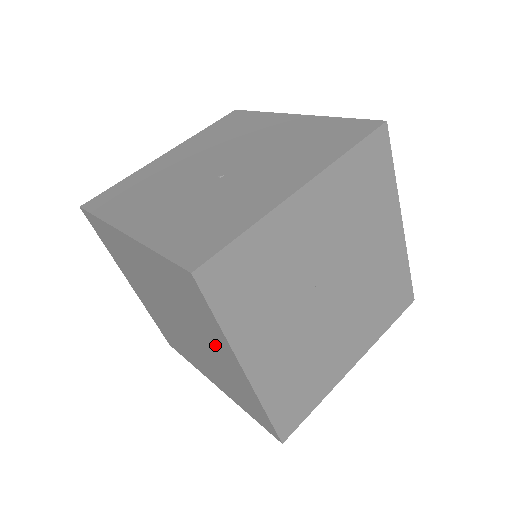
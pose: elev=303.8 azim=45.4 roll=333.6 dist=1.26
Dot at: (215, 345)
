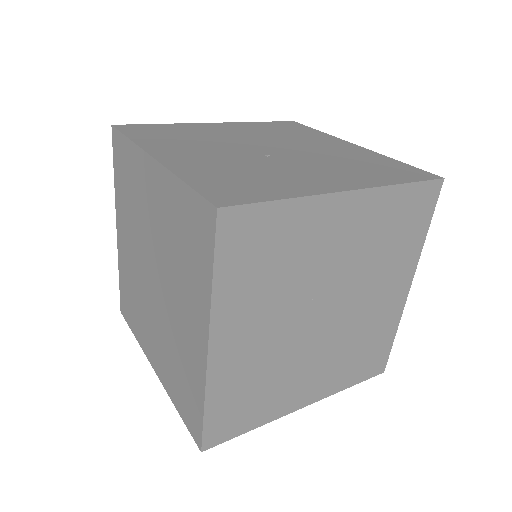
Dot at: (188, 310)
